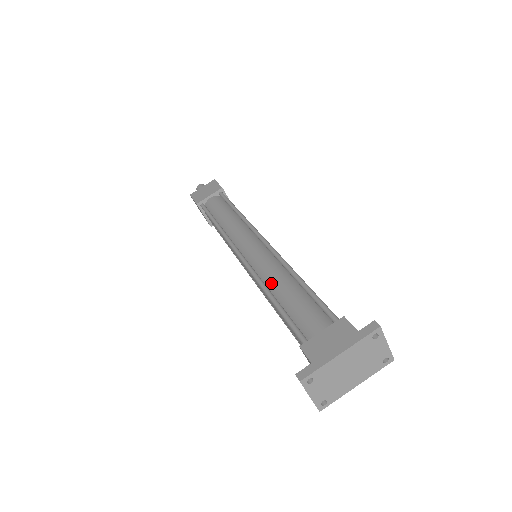
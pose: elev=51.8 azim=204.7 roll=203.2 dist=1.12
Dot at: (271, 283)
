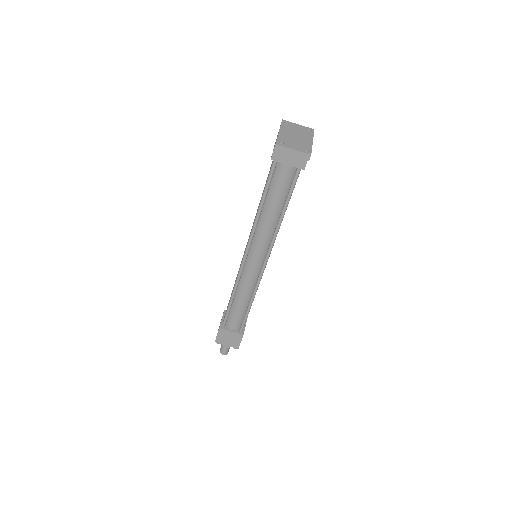
Dot at: occluded
